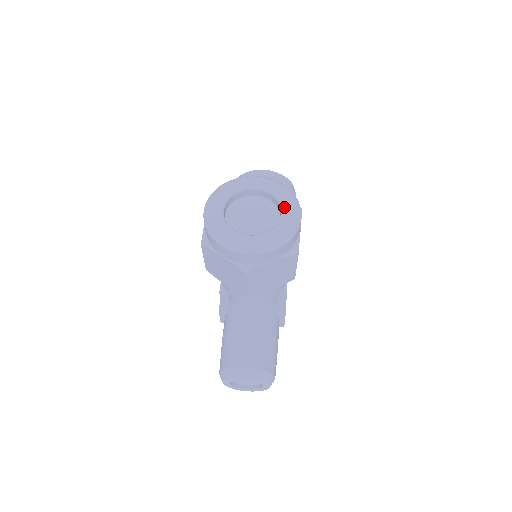
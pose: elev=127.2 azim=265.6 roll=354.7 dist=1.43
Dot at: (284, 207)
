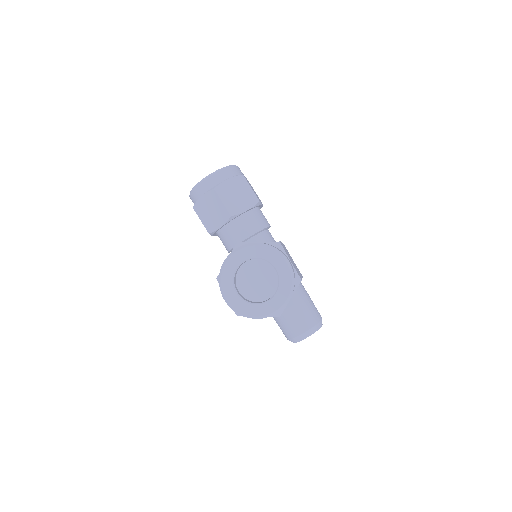
Dot at: (274, 264)
